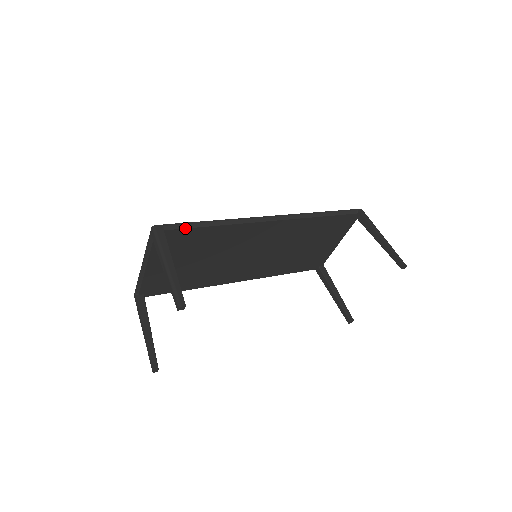
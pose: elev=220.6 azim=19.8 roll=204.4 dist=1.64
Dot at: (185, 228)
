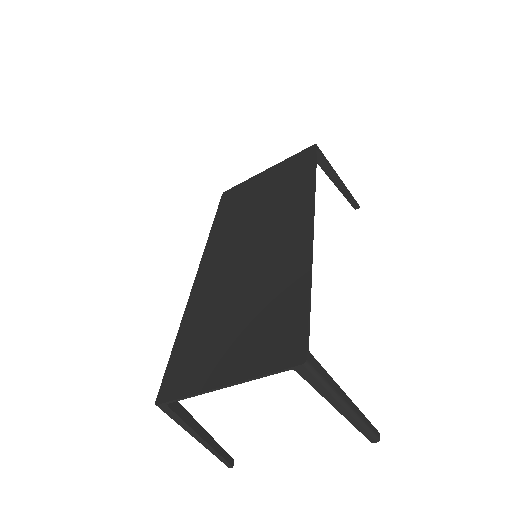
Dot at: occluded
